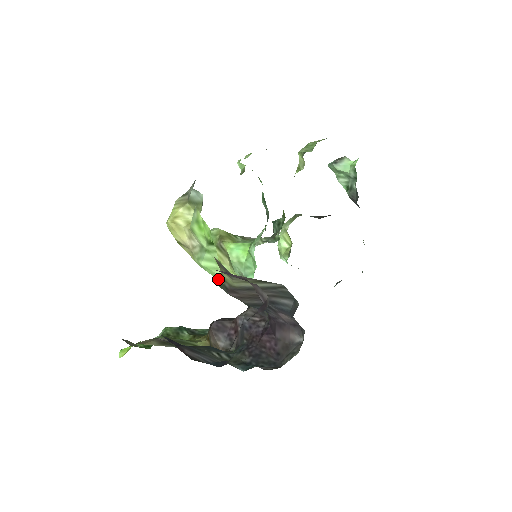
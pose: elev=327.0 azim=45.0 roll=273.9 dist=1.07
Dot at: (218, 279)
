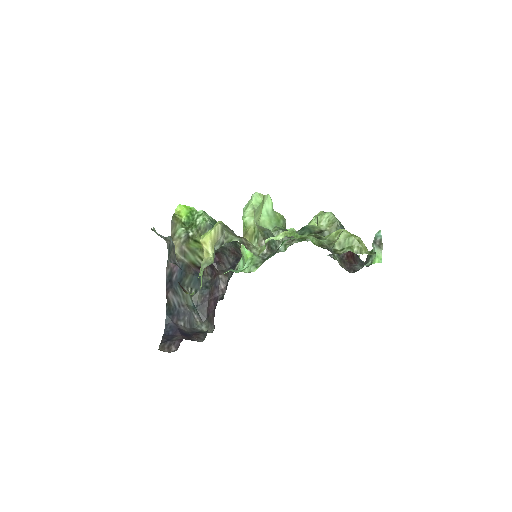
Dot at: occluded
